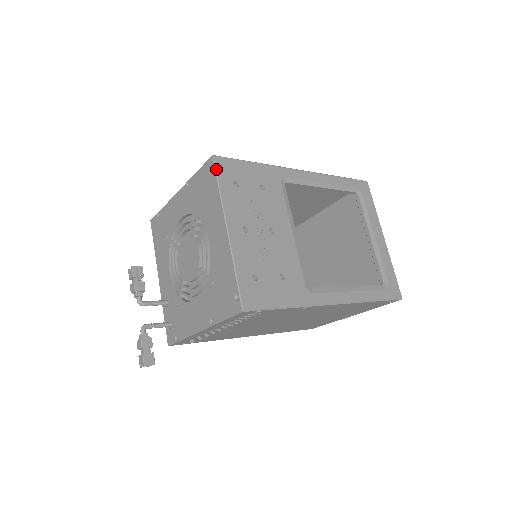
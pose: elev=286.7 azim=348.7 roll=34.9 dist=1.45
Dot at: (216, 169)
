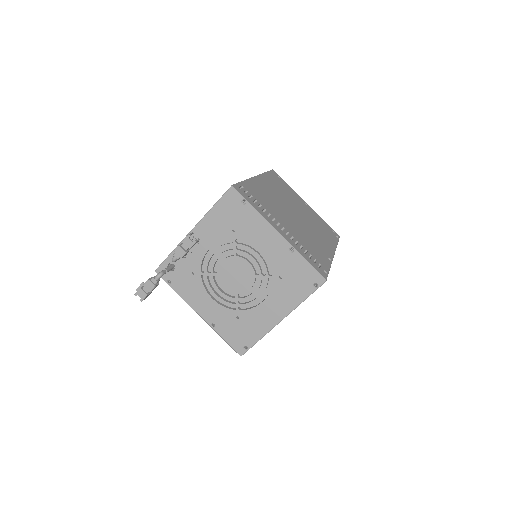
Dot at: occluded
